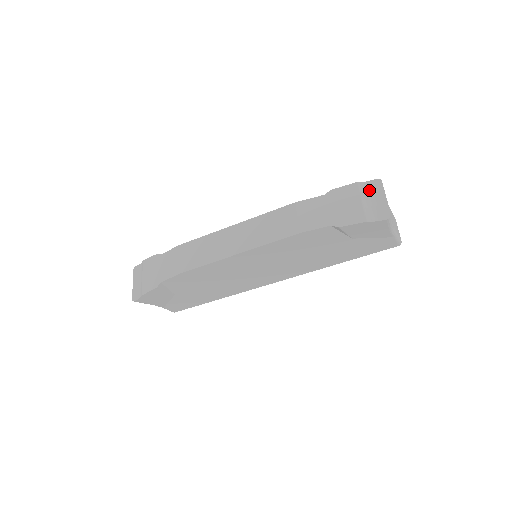
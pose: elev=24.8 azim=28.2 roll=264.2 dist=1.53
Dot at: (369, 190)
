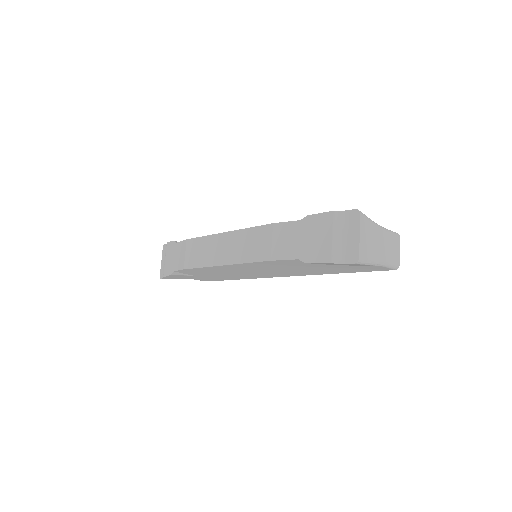
Dot at: (345, 222)
